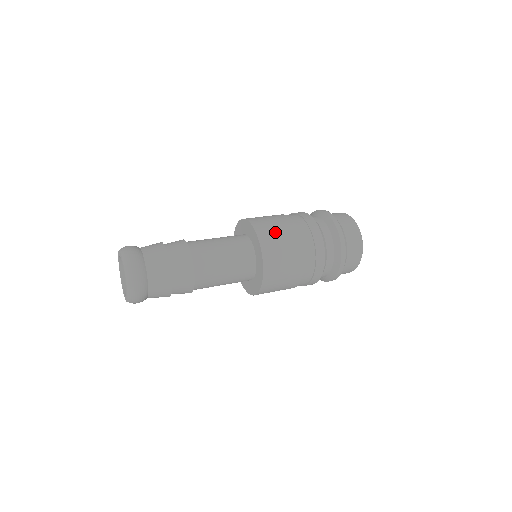
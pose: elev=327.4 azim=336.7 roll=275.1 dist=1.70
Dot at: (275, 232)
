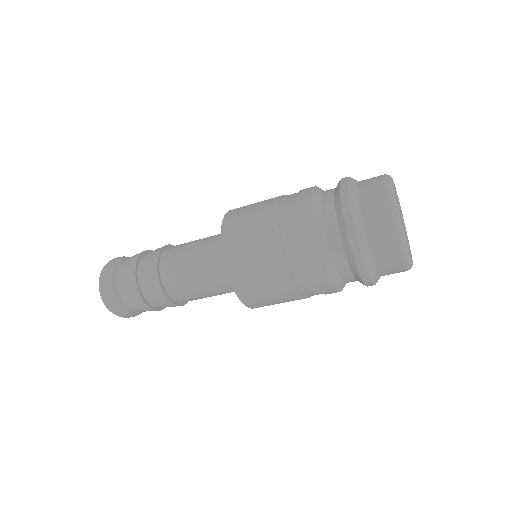
Dot at: (253, 272)
